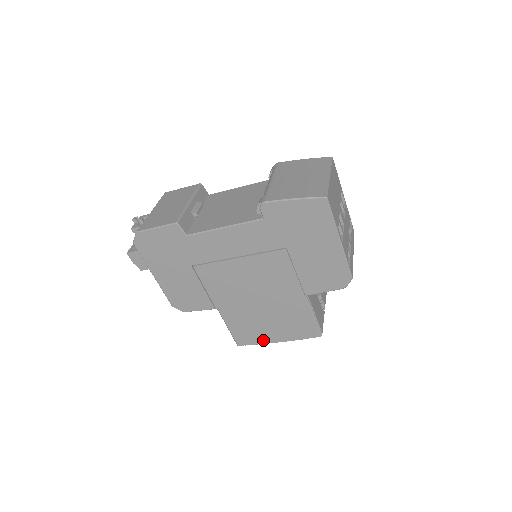
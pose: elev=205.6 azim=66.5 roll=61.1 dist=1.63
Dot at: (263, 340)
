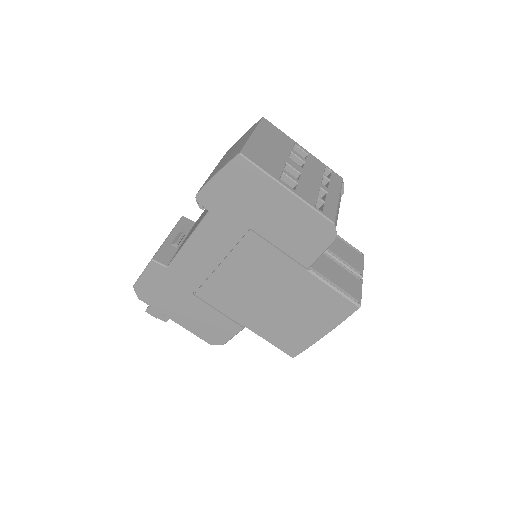
Dot at: (309, 340)
